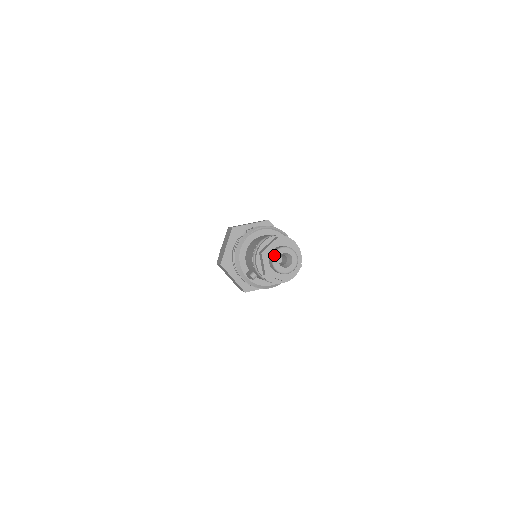
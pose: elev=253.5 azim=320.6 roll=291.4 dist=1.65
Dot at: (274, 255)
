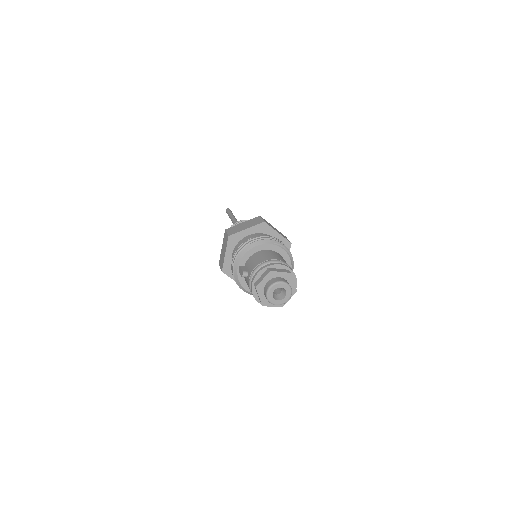
Dot at: (277, 283)
